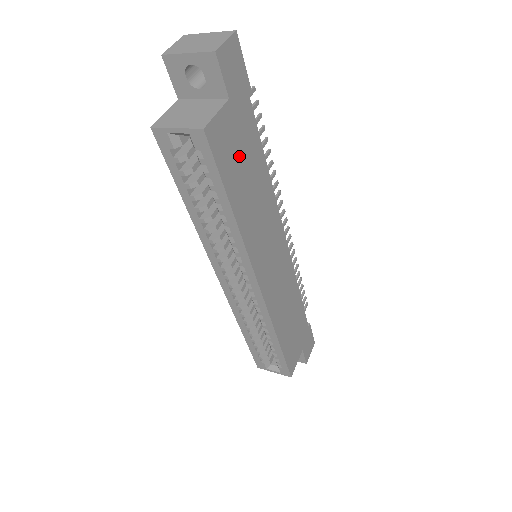
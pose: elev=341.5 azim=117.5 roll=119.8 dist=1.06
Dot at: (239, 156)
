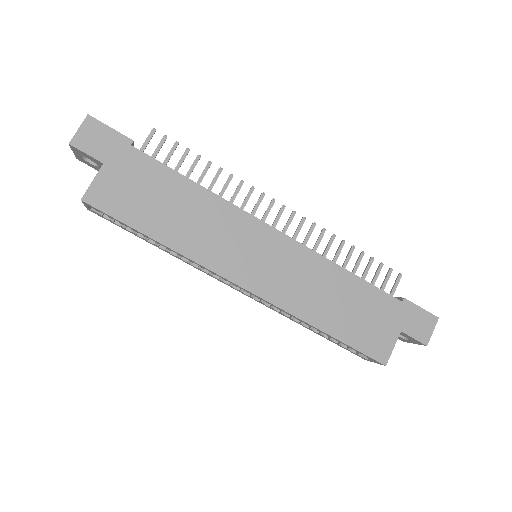
Dot at: (141, 195)
